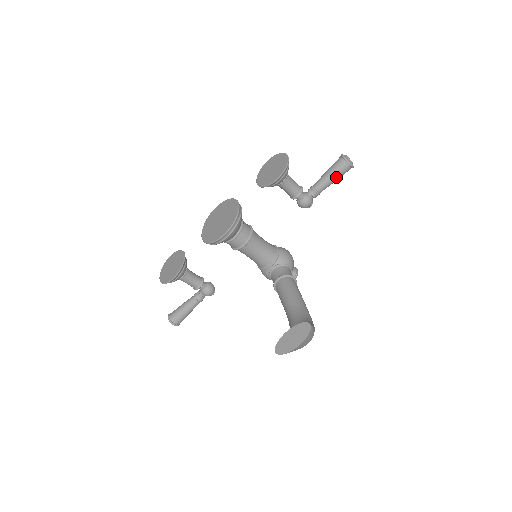
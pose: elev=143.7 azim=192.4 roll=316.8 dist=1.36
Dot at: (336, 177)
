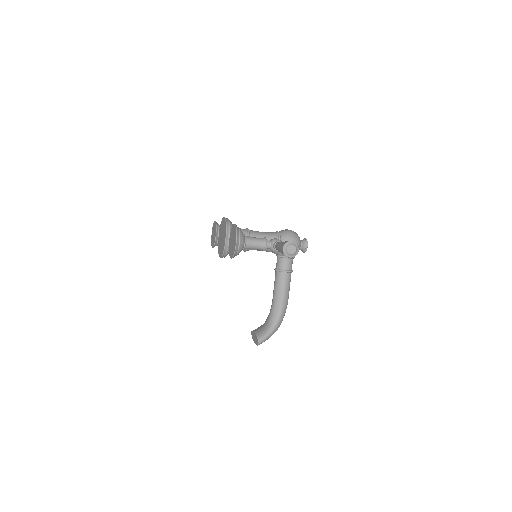
Dot at: occluded
